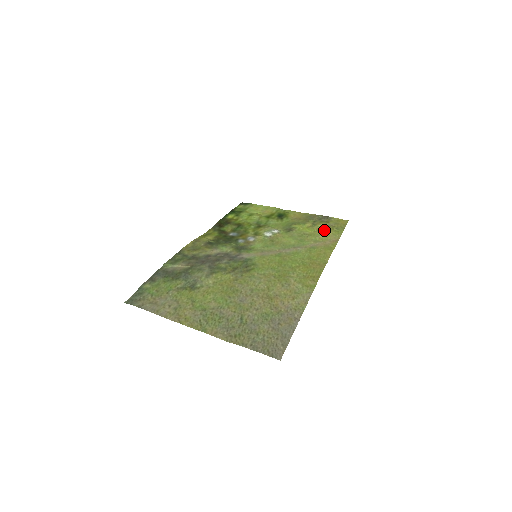
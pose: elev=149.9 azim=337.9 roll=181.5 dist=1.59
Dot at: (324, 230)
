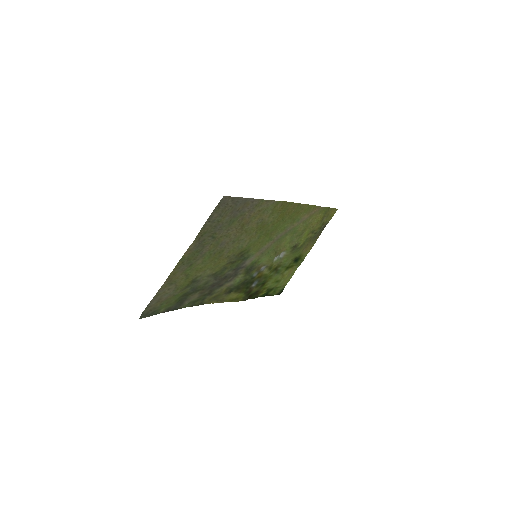
Dot at: (316, 222)
